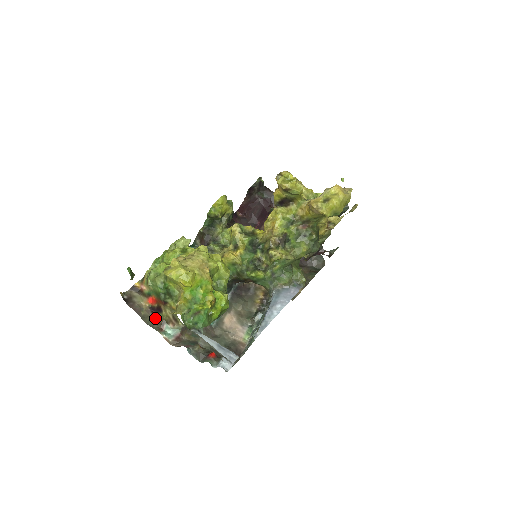
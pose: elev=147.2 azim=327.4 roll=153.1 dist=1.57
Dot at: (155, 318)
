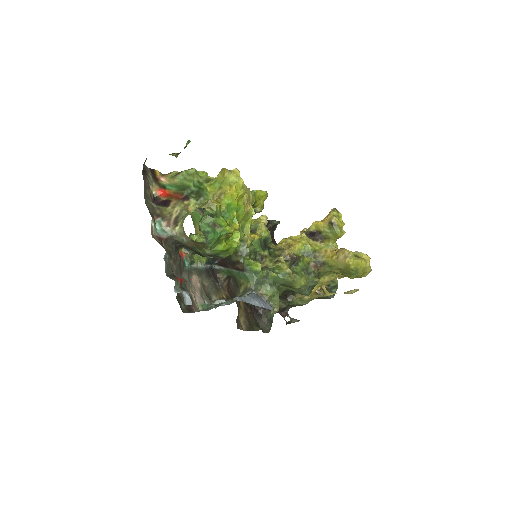
Dot at: (155, 206)
